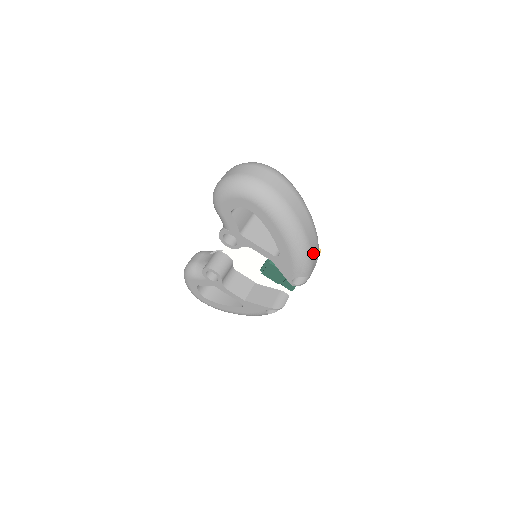
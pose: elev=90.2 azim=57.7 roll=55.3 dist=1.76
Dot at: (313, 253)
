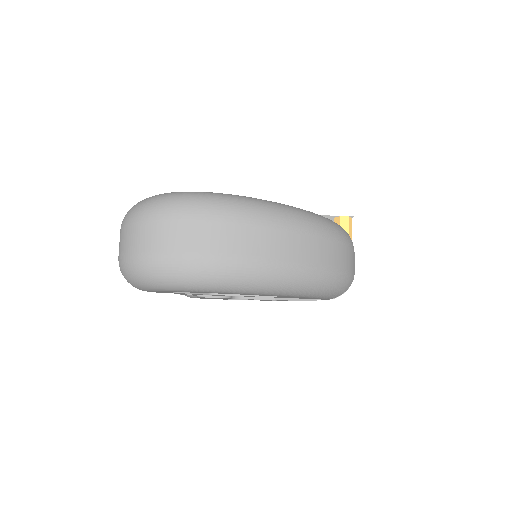
Dot at: (343, 264)
